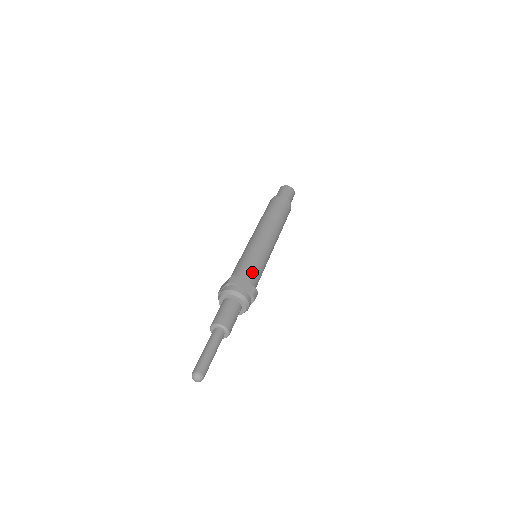
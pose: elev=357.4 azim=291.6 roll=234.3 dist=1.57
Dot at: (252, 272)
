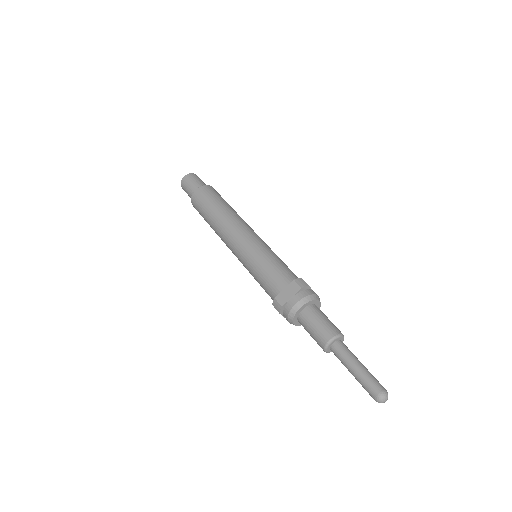
Dot at: occluded
